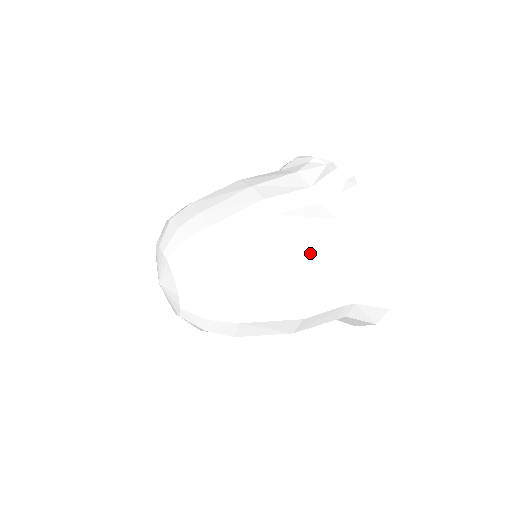
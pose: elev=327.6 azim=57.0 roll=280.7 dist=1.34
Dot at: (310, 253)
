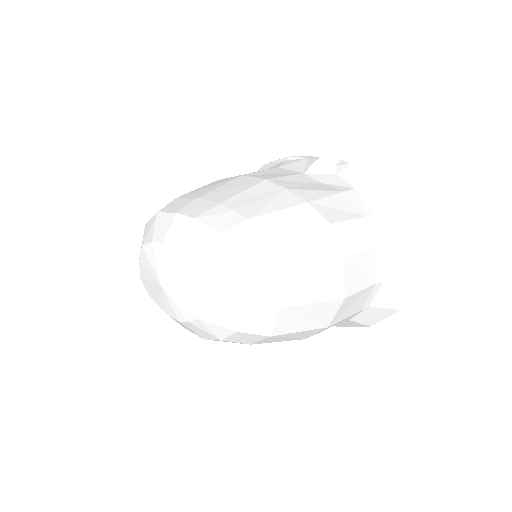
Dot at: (339, 219)
